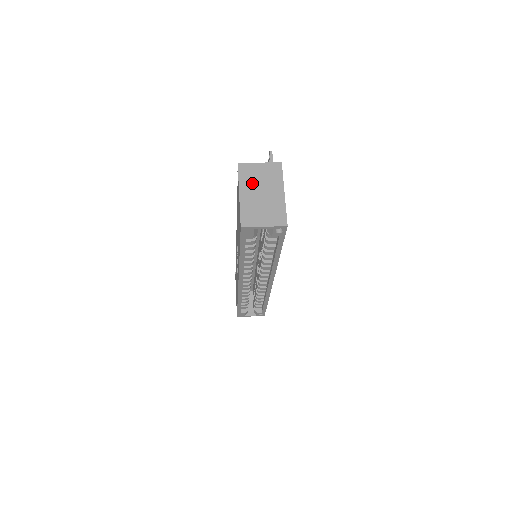
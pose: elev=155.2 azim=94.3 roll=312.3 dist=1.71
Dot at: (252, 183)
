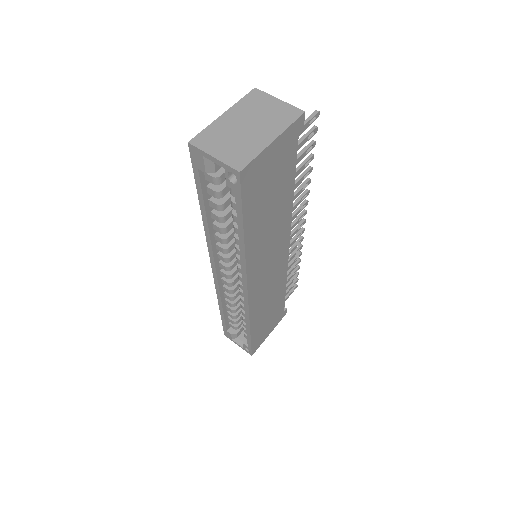
Dot at: (249, 112)
